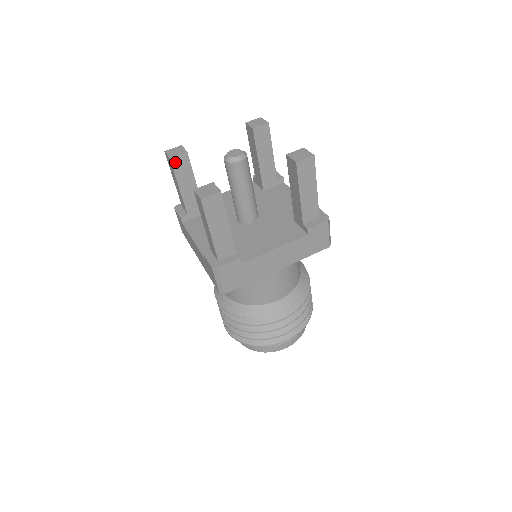
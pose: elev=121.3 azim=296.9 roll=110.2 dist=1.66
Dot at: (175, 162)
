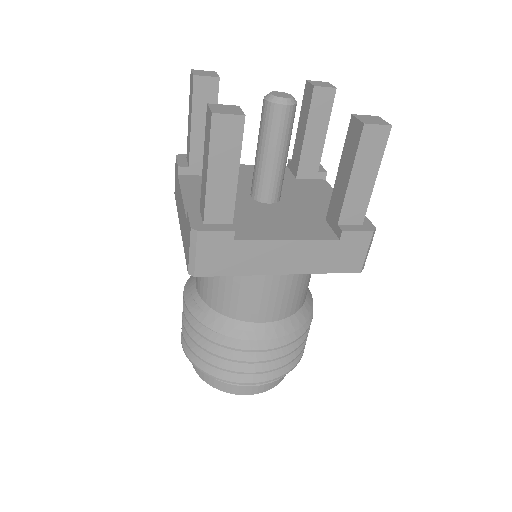
Dot at: (199, 84)
